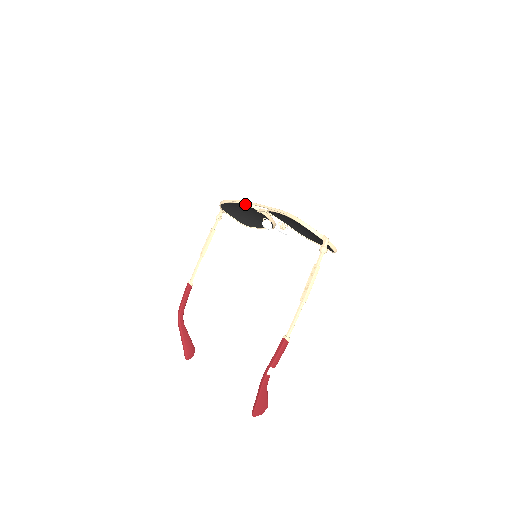
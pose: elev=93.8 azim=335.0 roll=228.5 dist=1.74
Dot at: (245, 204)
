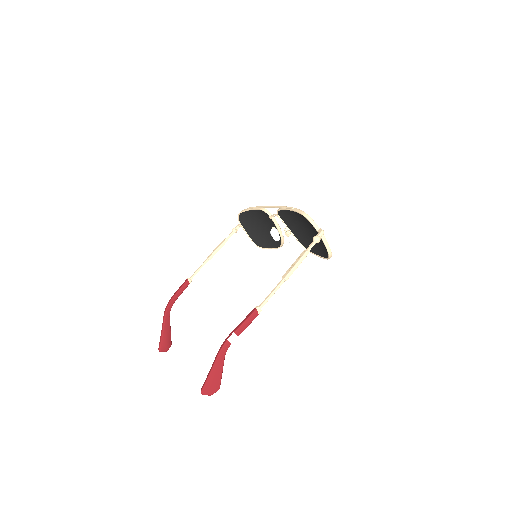
Dot at: (260, 209)
